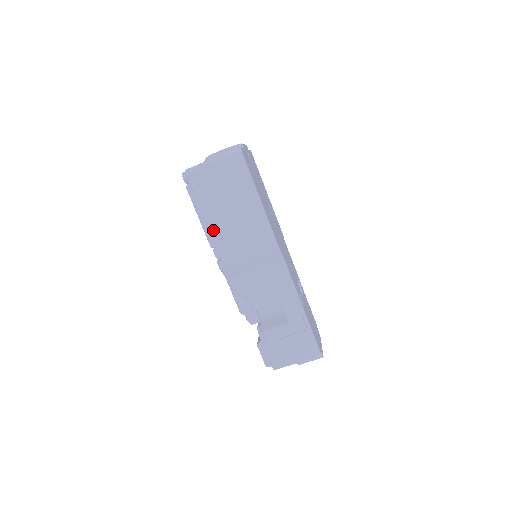
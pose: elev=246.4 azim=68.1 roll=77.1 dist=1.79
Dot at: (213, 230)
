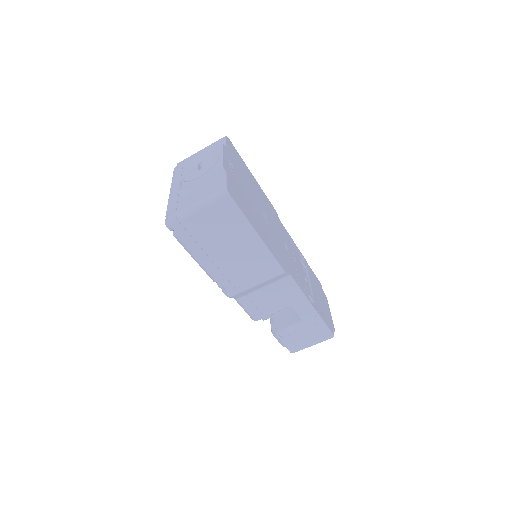
Dot at: (213, 269)
